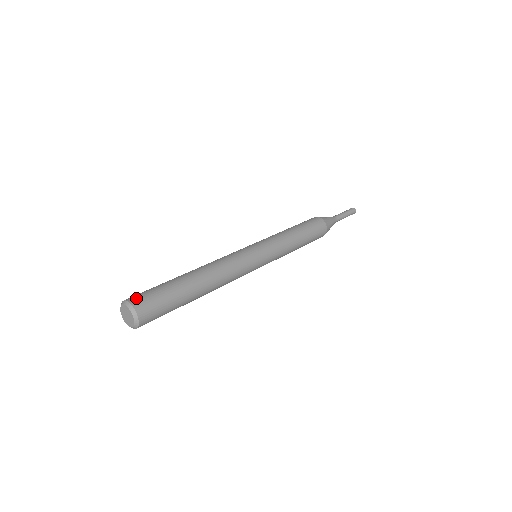
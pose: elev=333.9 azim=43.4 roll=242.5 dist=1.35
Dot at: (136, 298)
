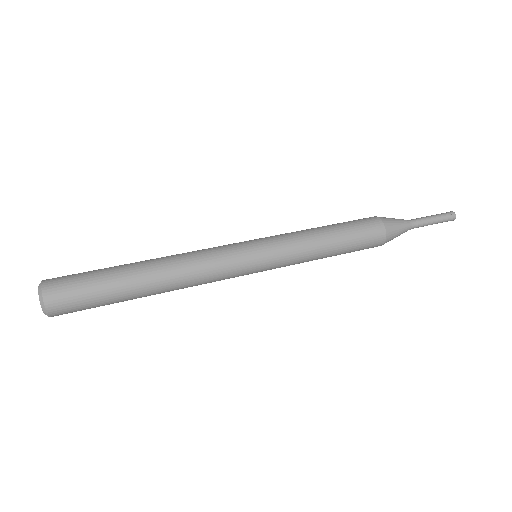
Dot at: (53, 286)
